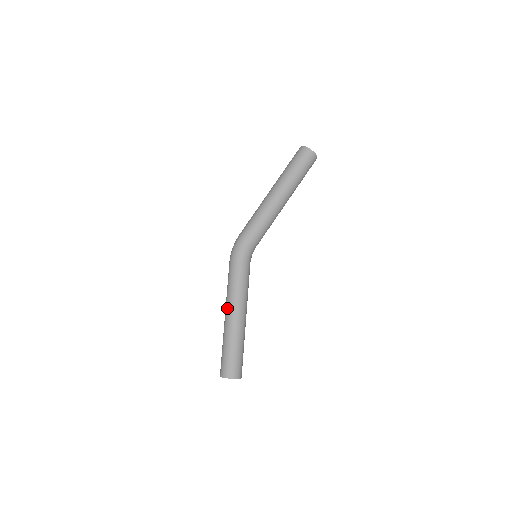
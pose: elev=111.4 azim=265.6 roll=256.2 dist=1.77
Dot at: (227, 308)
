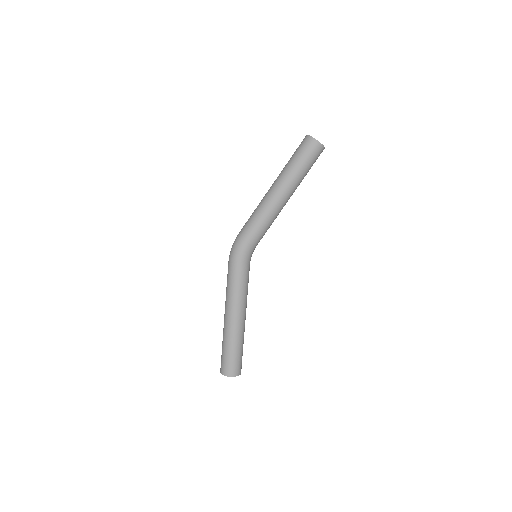
Dot at: (227, 310)
